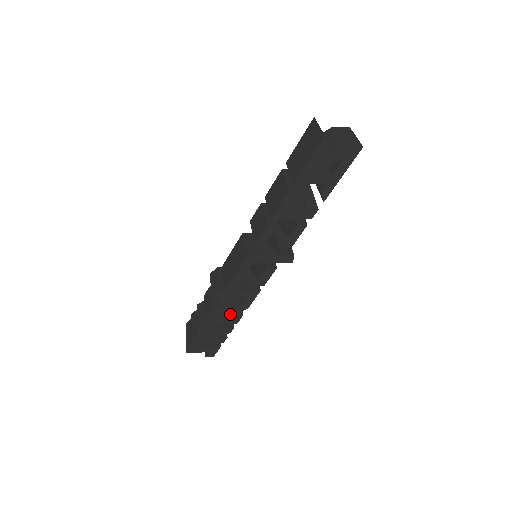
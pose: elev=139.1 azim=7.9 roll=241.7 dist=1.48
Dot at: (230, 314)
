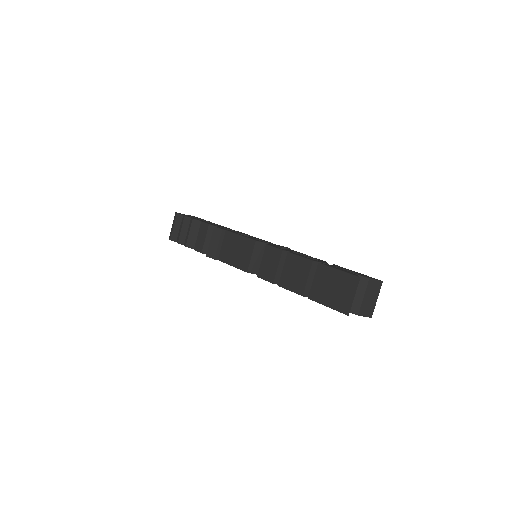
Dot at: occluded
